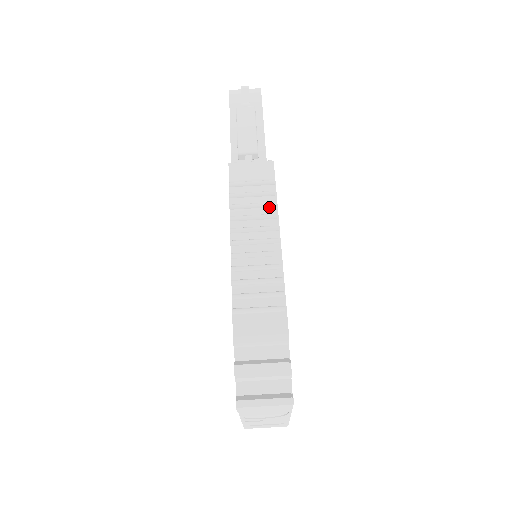
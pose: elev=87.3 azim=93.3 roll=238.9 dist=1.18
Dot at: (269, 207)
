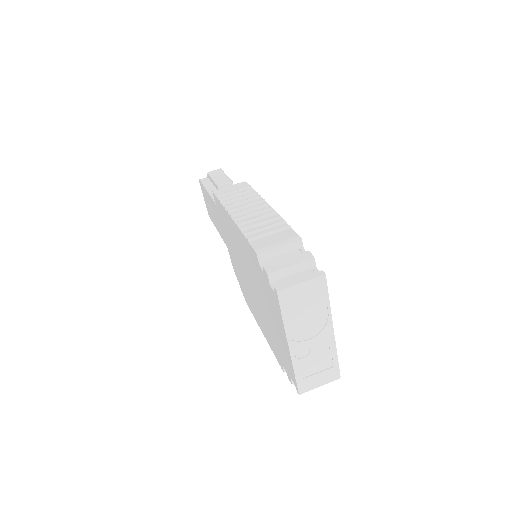
Dot at: (253, 196)
